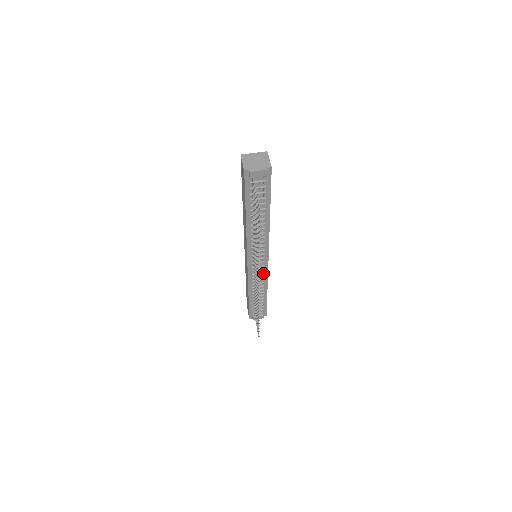
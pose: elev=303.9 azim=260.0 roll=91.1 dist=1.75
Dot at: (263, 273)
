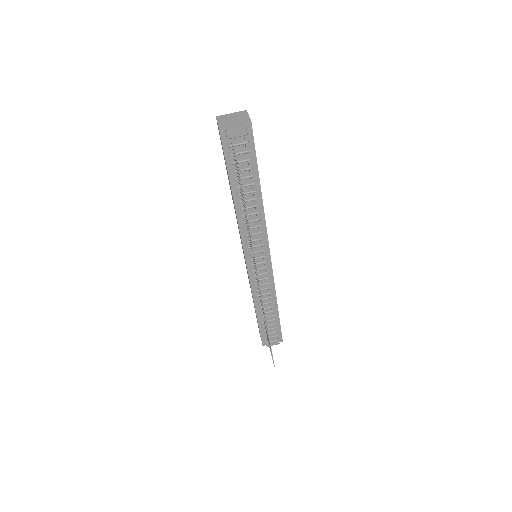
Dot at: (268, 279)
